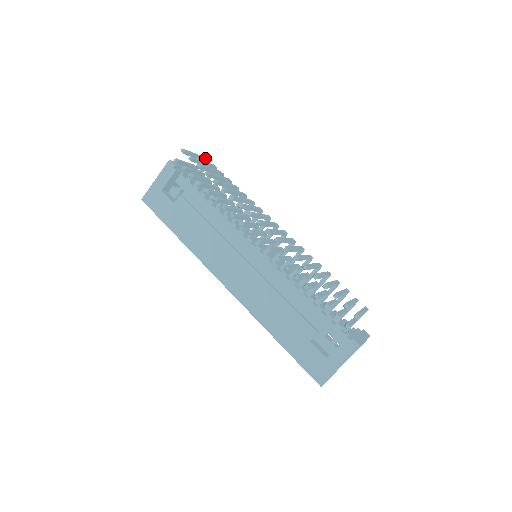
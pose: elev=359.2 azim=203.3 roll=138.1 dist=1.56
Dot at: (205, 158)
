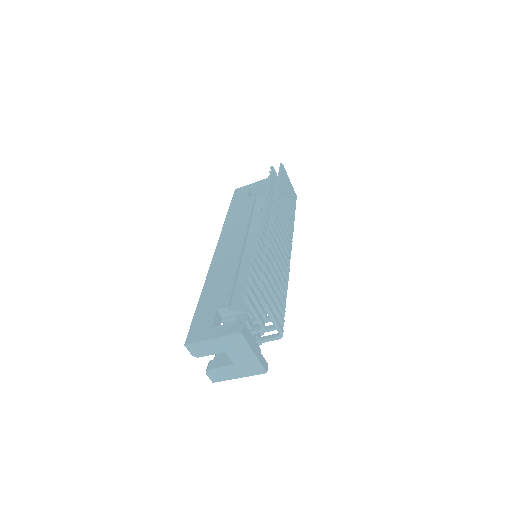
Dot at: occluded
